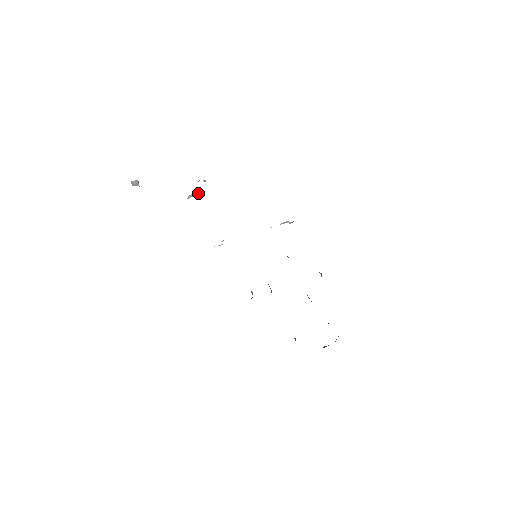
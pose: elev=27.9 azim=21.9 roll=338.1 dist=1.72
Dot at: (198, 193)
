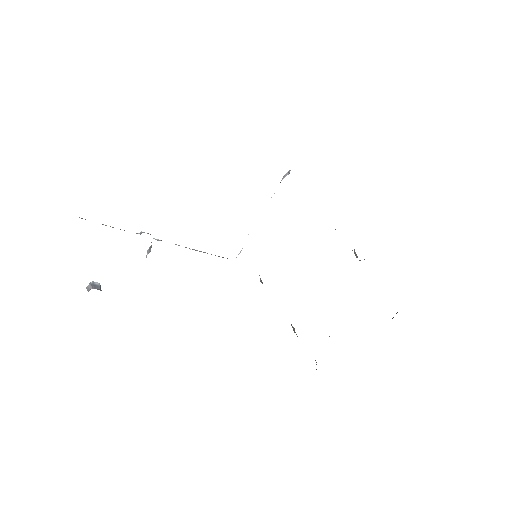
Dot at: occluded
